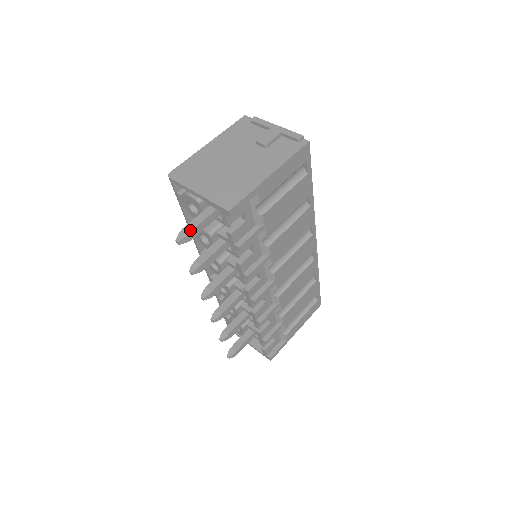
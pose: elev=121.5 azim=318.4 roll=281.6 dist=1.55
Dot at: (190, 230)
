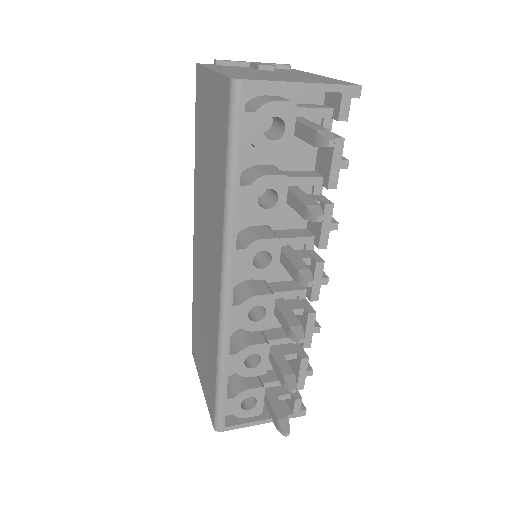
Dot at: (326, 129)
